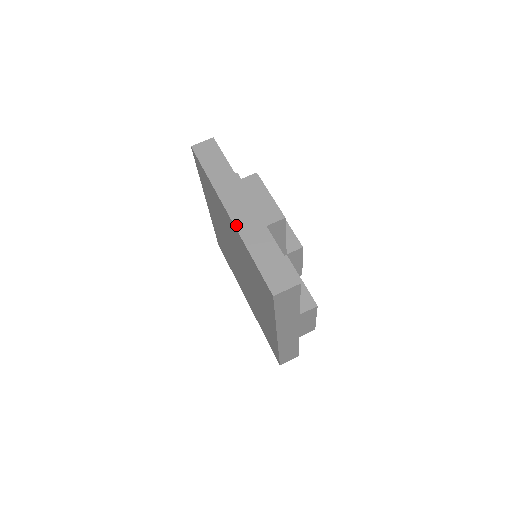
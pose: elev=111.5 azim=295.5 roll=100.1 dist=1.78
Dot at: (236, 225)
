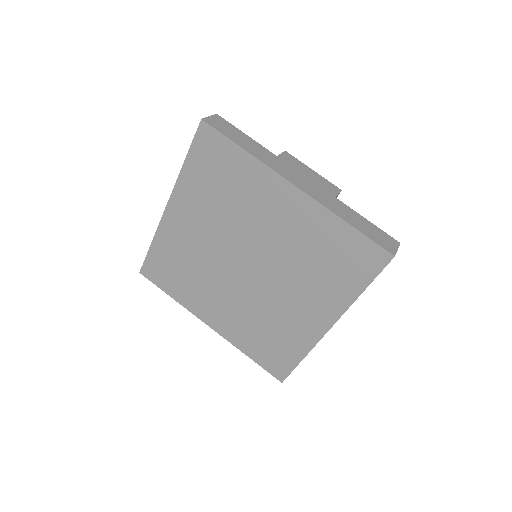
Dot at: (313, 197)
